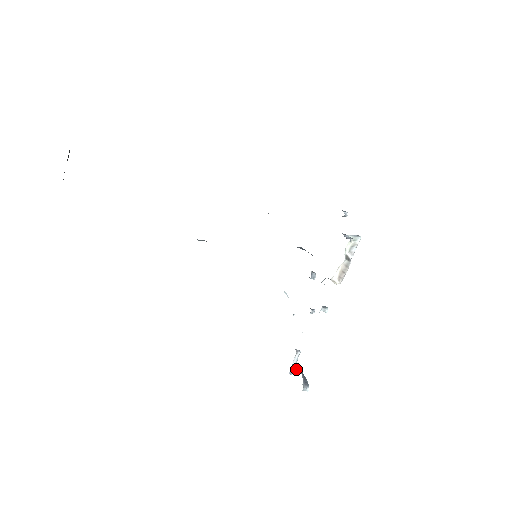
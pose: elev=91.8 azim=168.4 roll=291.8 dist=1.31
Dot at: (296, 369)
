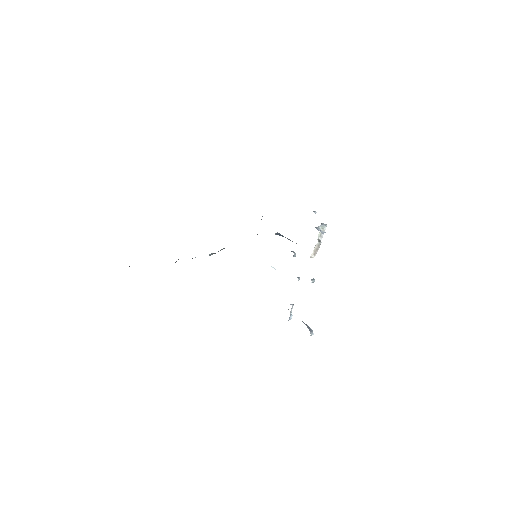
Dot at: occluded
